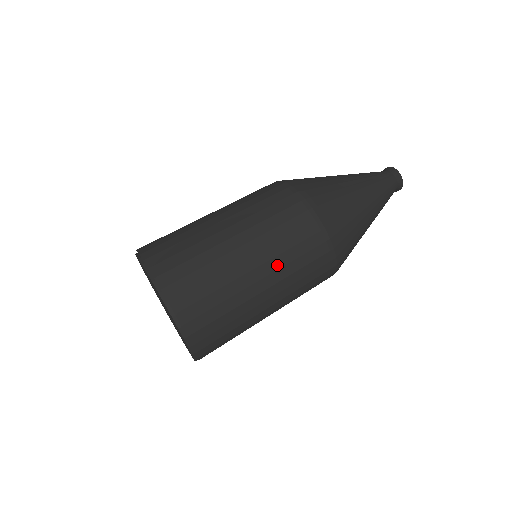
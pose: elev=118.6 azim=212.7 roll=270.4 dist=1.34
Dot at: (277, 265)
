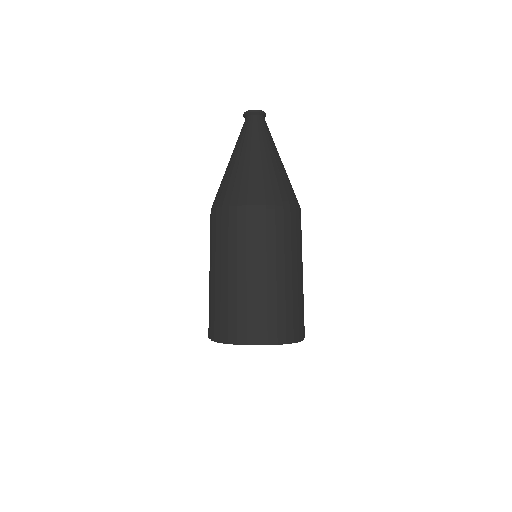
Dot at: (289, 255)
